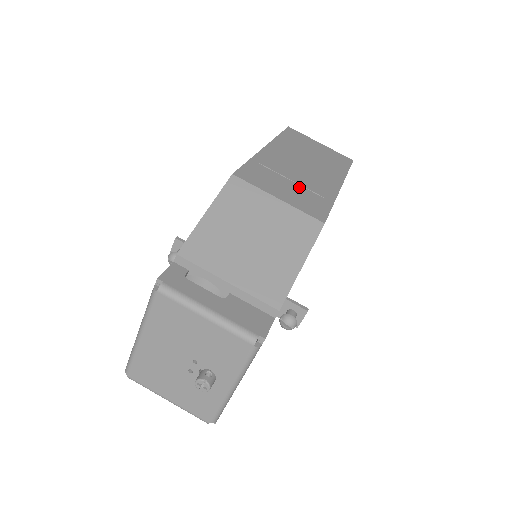
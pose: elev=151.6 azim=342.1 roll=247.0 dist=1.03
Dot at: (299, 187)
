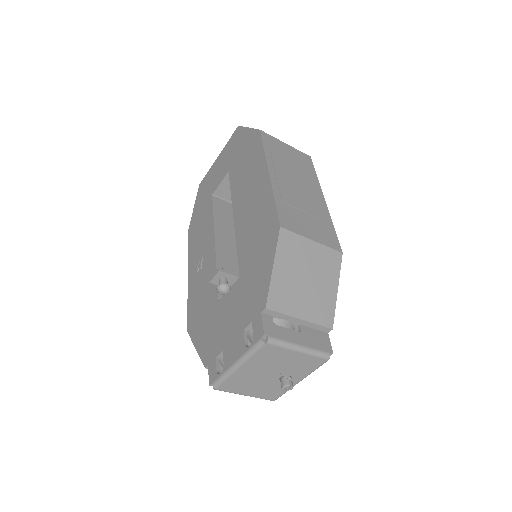
Dot at: (312, 218)
